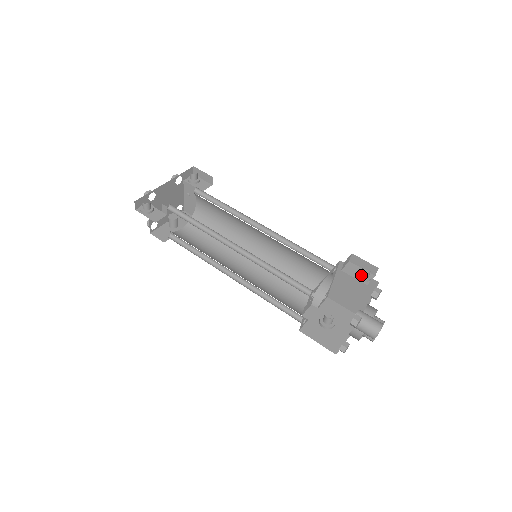
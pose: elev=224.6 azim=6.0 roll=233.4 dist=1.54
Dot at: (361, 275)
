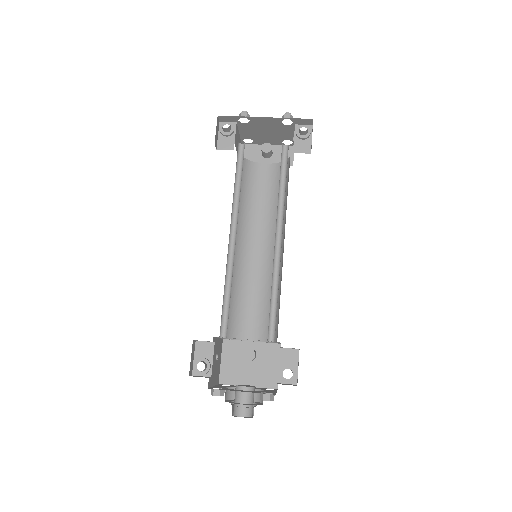
Dot at: occluded
